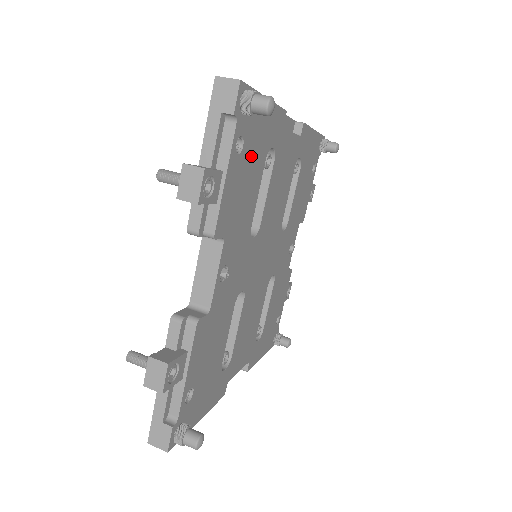
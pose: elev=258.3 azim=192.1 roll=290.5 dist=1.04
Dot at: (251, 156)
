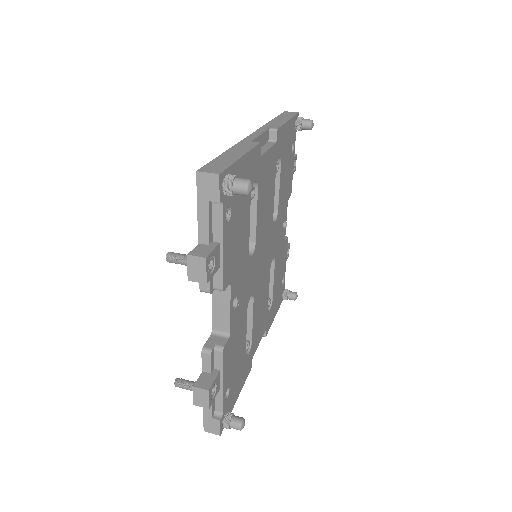
Dot at: (239, 209)
